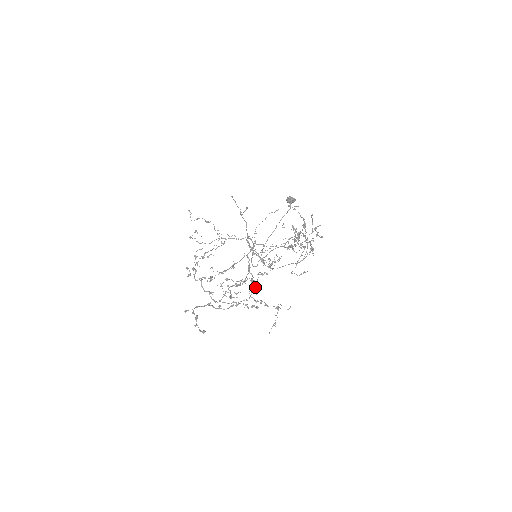
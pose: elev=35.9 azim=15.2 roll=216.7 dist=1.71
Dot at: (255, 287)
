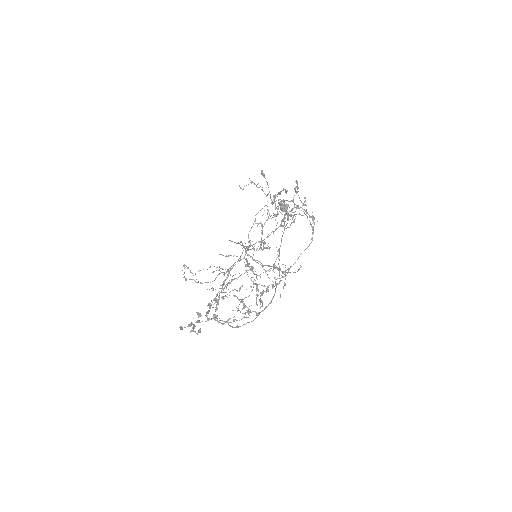
Dot at: occluded
